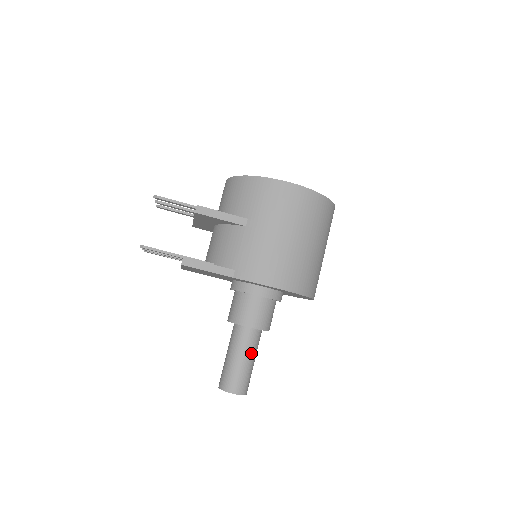
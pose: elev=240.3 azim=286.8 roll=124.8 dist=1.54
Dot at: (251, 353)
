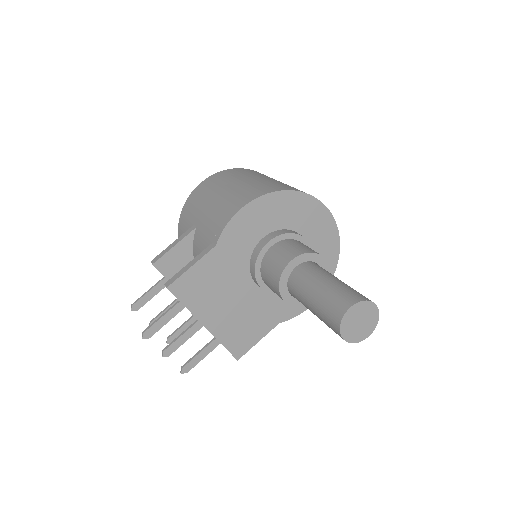
Dot at: (323, 276)
